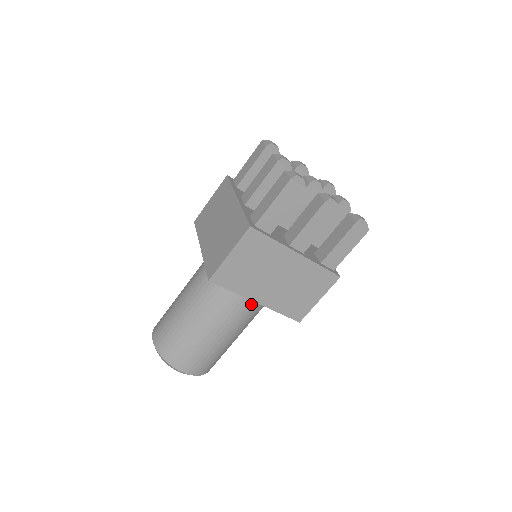
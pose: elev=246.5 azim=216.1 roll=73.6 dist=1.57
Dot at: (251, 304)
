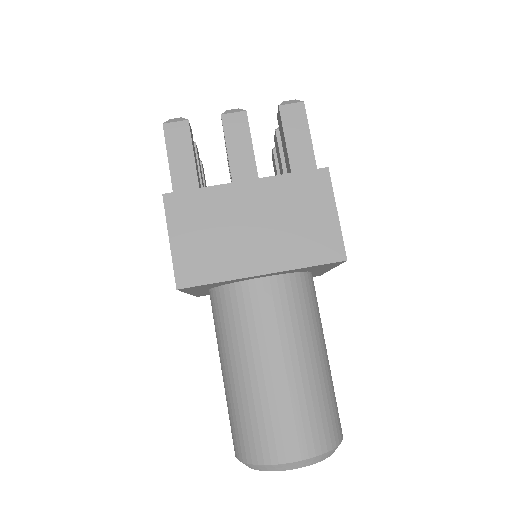
Dot at: (275, 294)
